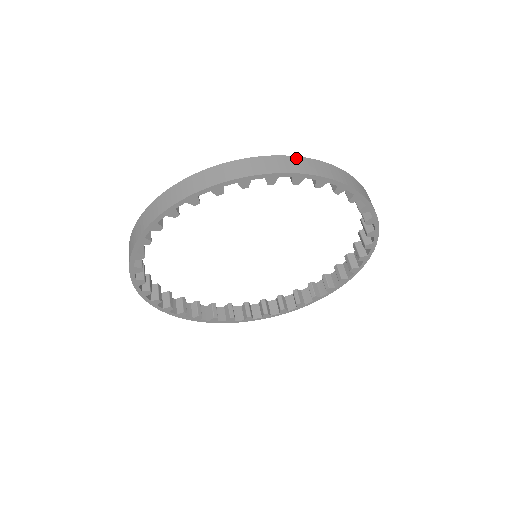
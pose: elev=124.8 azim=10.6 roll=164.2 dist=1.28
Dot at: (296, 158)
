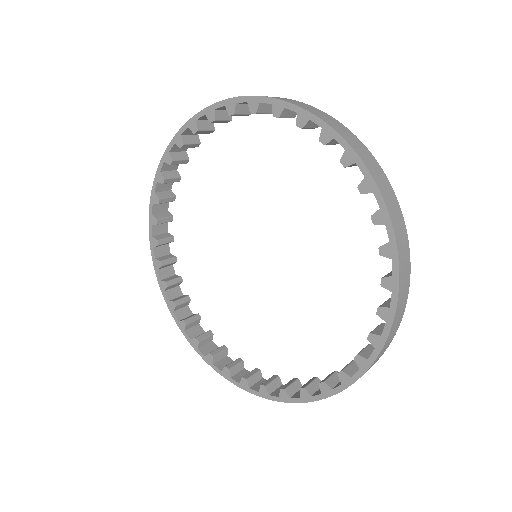
Dot at: (320, 111)
